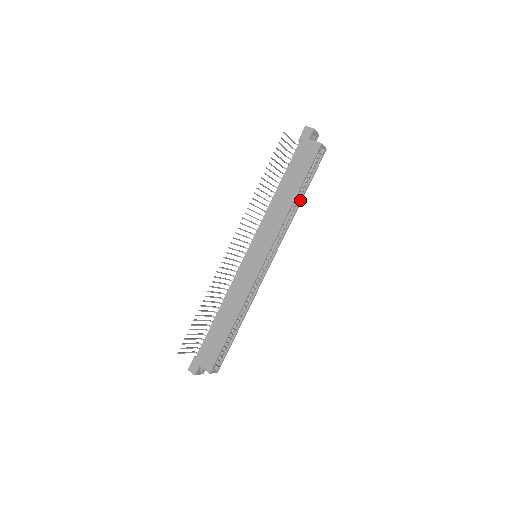
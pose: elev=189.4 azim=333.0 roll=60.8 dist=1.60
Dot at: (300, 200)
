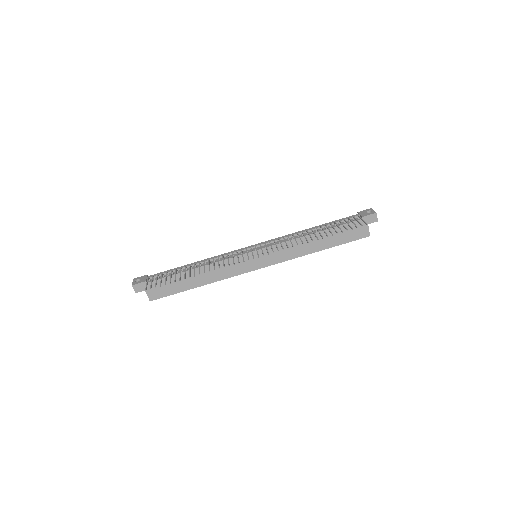
Dot at: occluded
